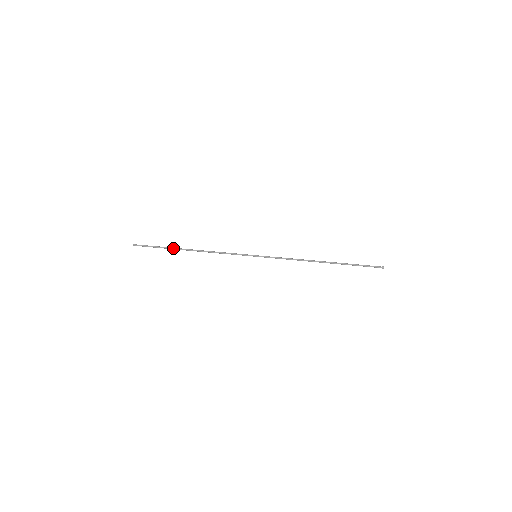
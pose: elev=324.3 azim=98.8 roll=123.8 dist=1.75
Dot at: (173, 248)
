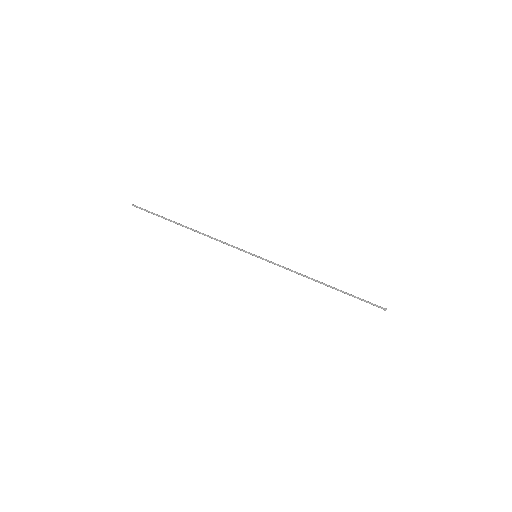
Dot at: (172, 221)
